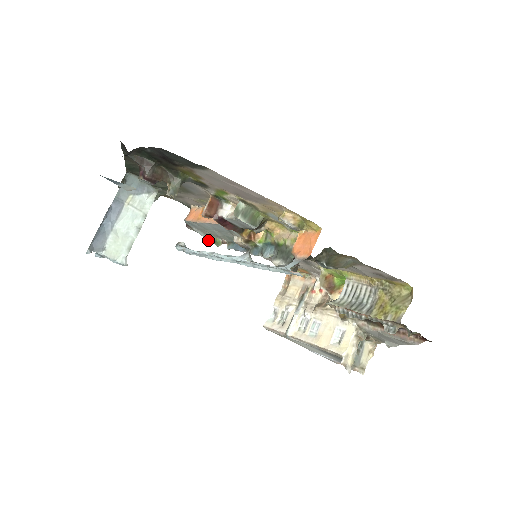
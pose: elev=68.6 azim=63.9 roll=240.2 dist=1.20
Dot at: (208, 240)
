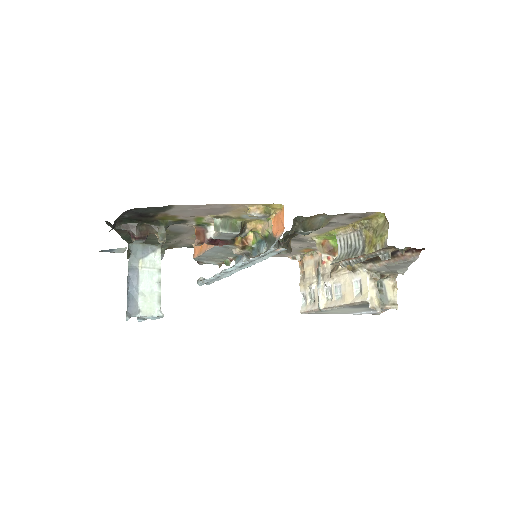
Dot at: (220, 265)
